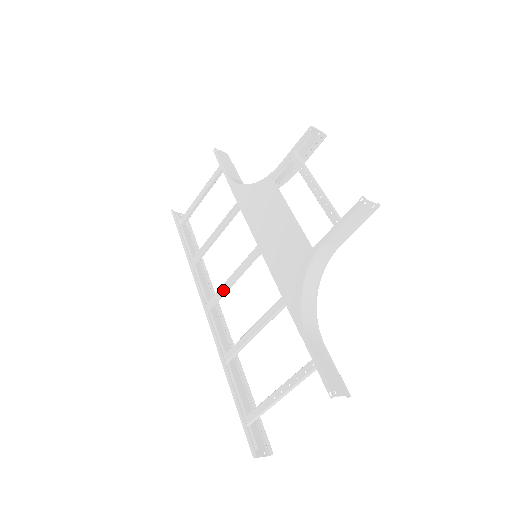
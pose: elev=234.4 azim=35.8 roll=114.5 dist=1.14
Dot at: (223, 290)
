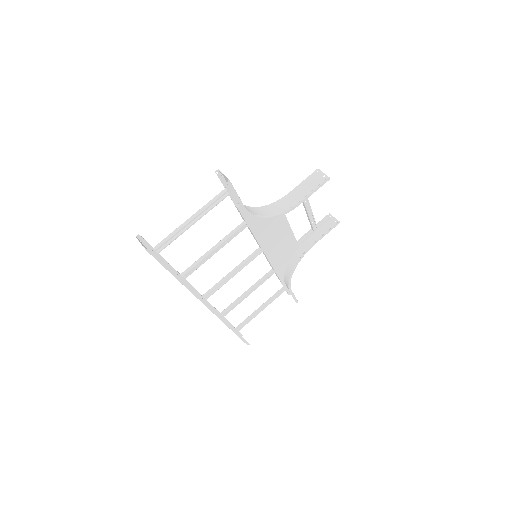
Dot at: (222, 279)
